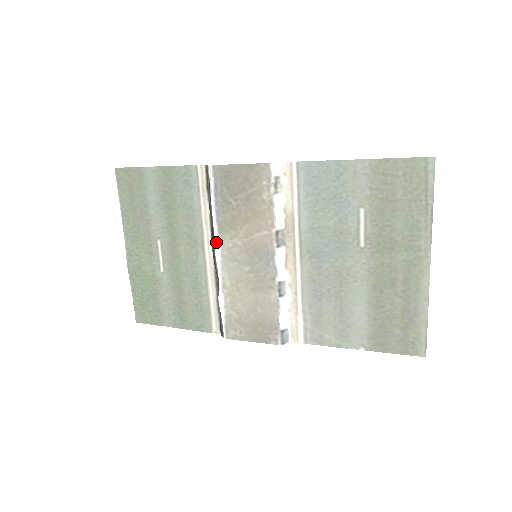
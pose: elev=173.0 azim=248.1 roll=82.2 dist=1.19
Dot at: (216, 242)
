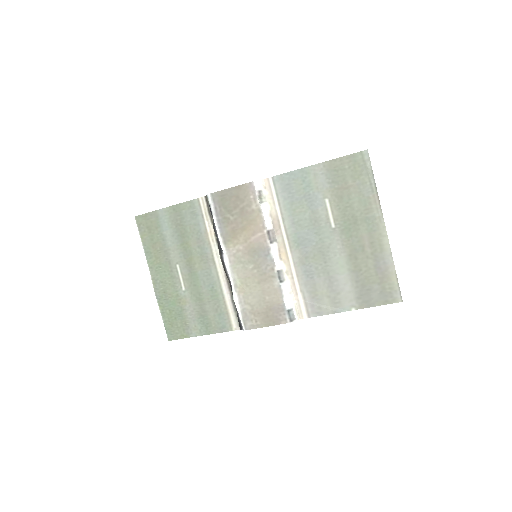
Dot at: (223, 252)
